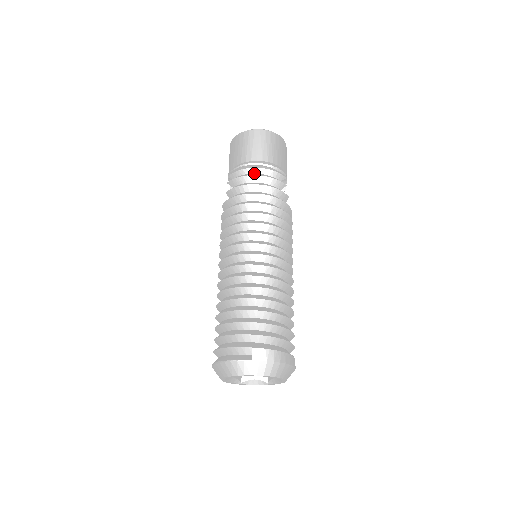
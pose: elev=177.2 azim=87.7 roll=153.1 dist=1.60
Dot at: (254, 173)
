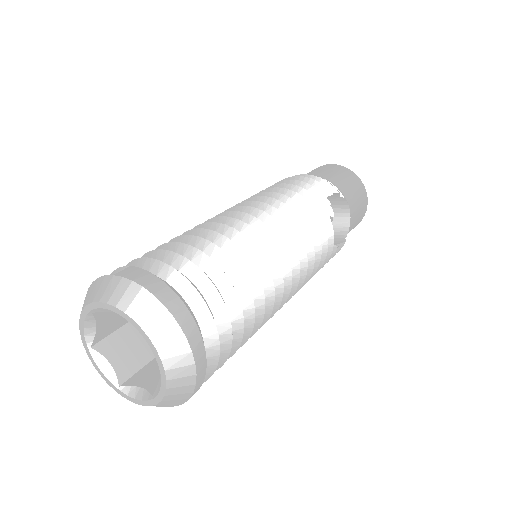
Dot at: occluded
